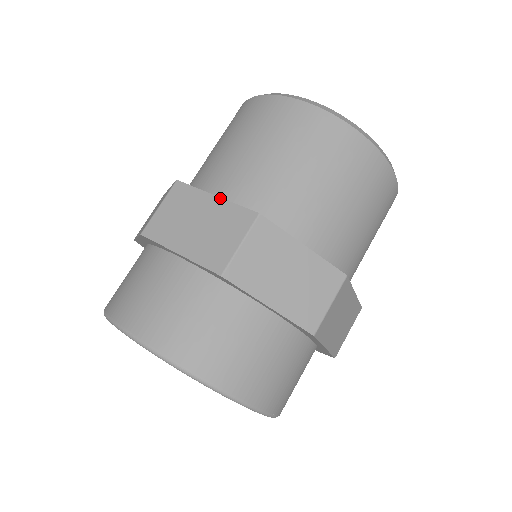
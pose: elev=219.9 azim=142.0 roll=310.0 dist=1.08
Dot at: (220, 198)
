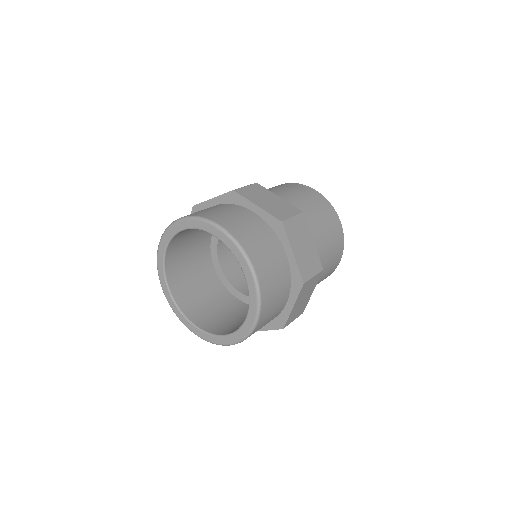
Dot at: occluded
